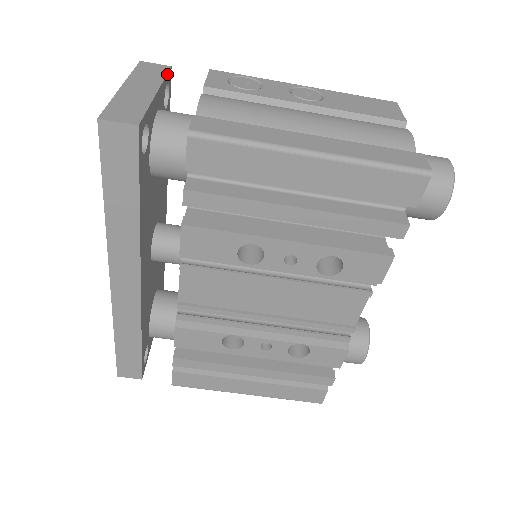
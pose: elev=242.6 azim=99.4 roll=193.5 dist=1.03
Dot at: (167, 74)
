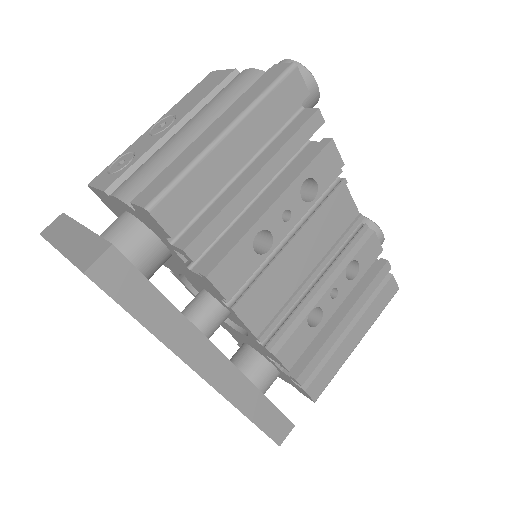
Dot at: (69, 217)
